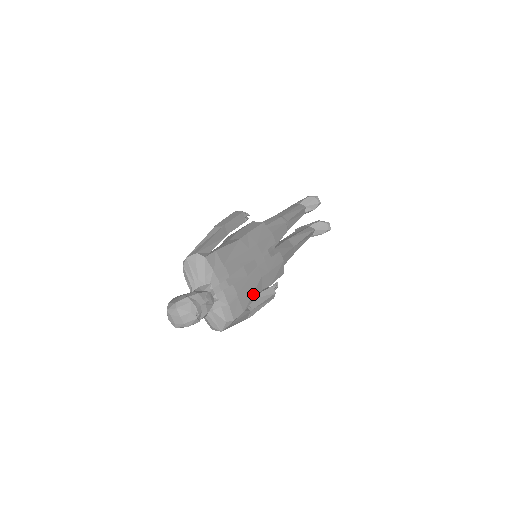
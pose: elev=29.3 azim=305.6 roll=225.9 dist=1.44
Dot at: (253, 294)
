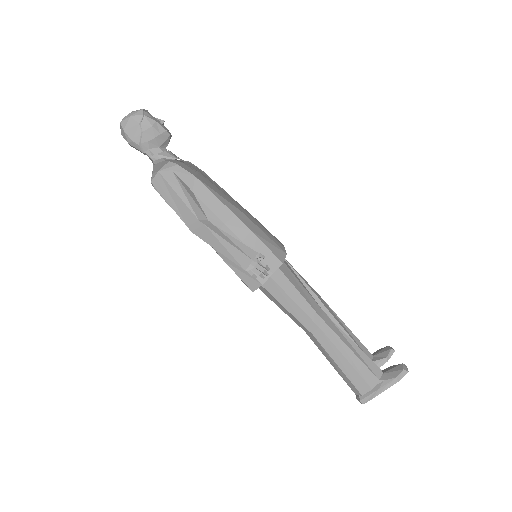
Dot at: (219, 195)
